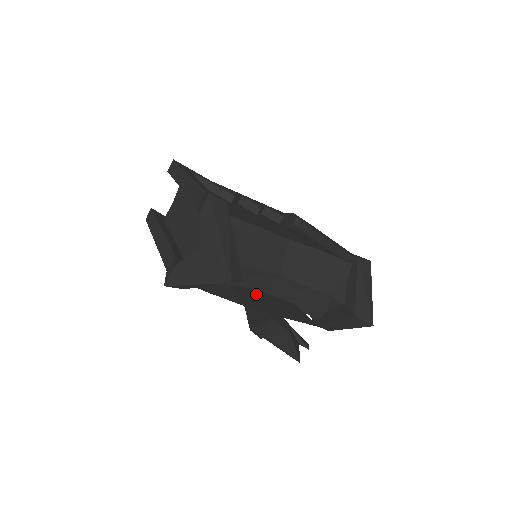
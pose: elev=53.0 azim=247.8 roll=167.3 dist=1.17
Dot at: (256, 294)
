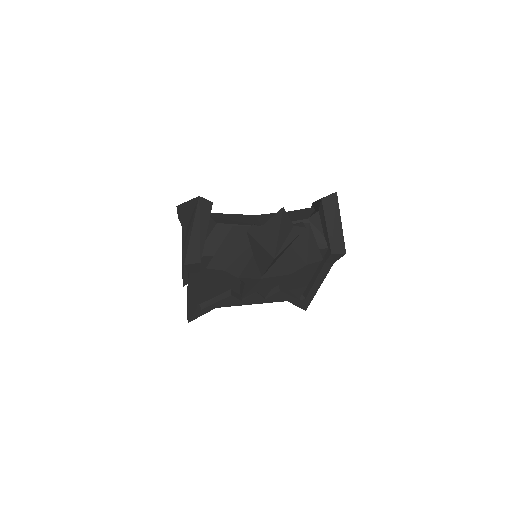
Dot at: occluded
